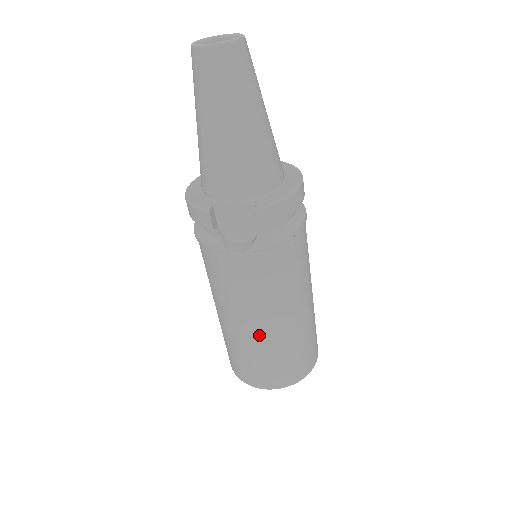
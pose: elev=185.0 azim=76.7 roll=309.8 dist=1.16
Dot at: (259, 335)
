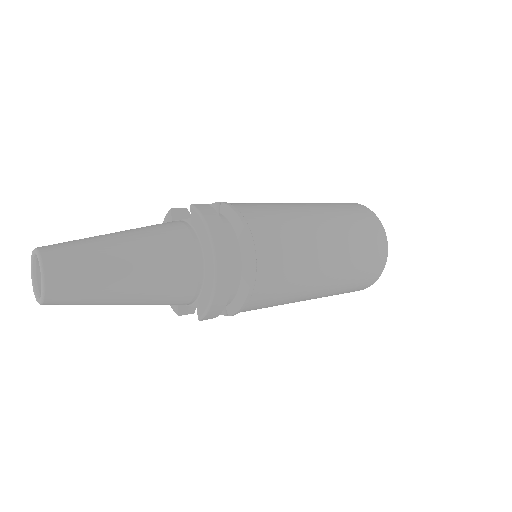
Dot at: occluded
